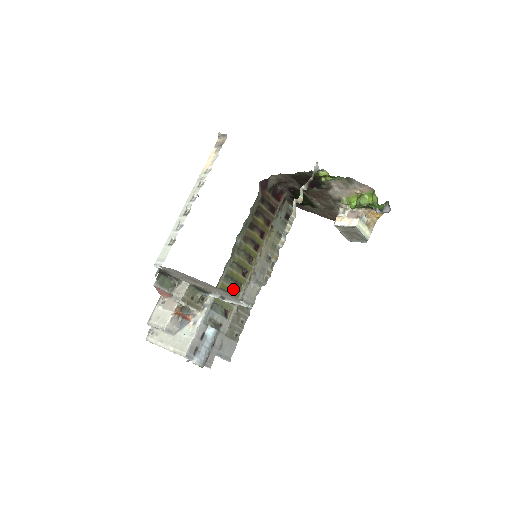
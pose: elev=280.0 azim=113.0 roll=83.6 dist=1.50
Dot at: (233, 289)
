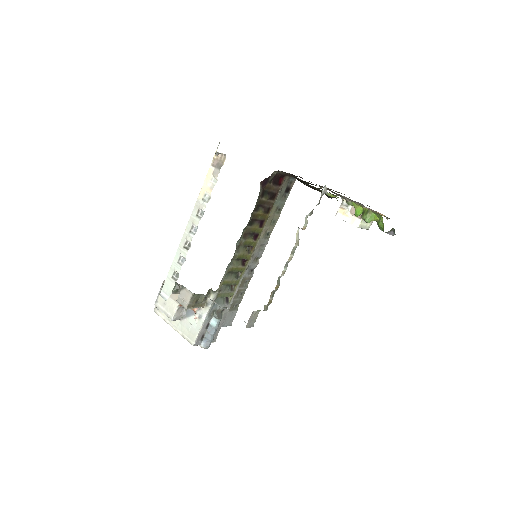
Dot at: (233, 280)
